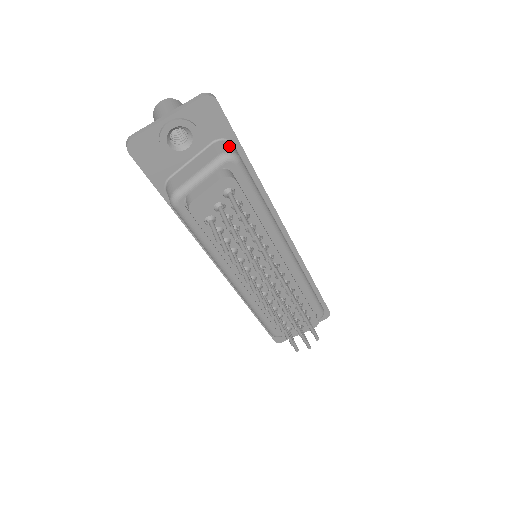
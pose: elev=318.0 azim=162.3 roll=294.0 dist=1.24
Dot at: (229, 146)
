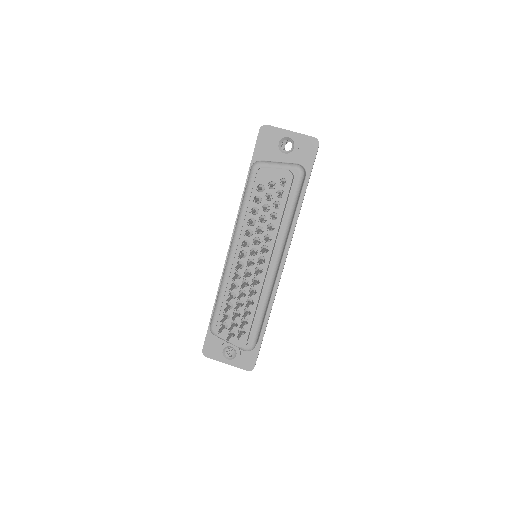
Dot at: (304, 169)
